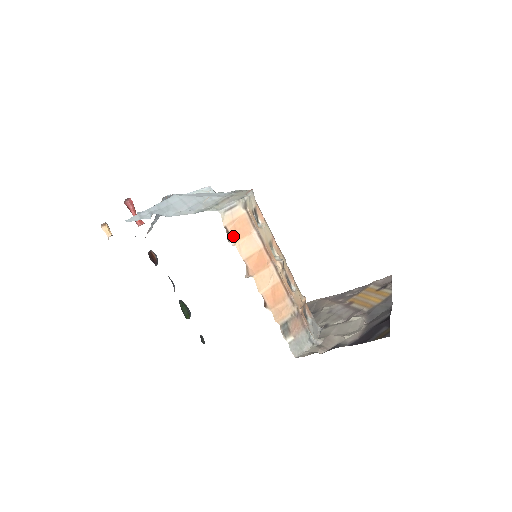
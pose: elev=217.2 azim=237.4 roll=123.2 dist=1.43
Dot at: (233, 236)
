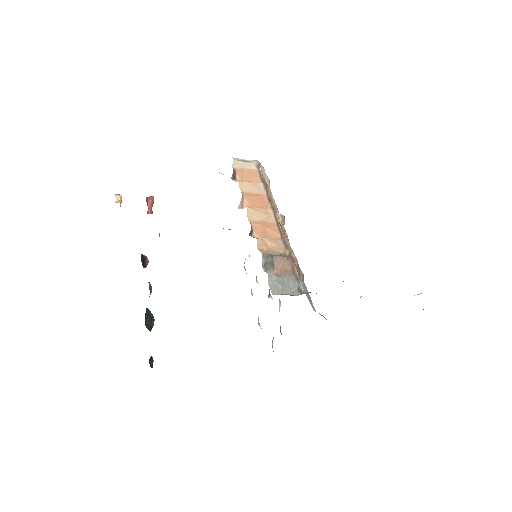
Dot at: (238, 176)
